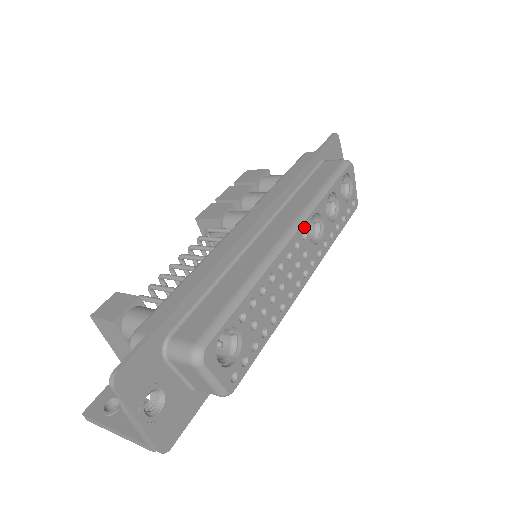
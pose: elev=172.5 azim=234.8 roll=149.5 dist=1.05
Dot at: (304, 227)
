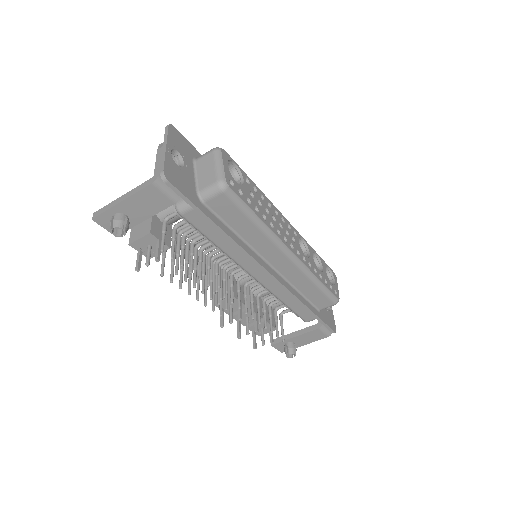
Dot at: (296, 231)
